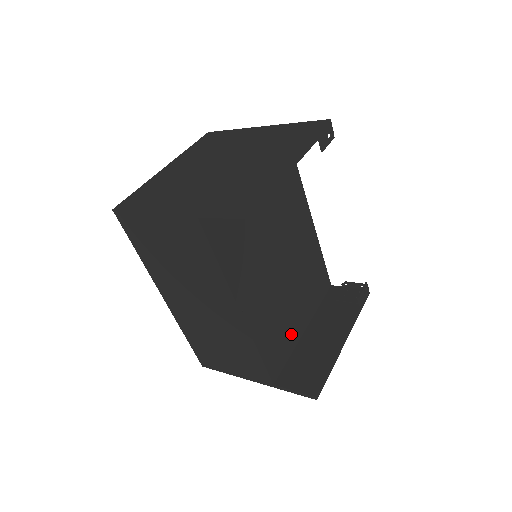
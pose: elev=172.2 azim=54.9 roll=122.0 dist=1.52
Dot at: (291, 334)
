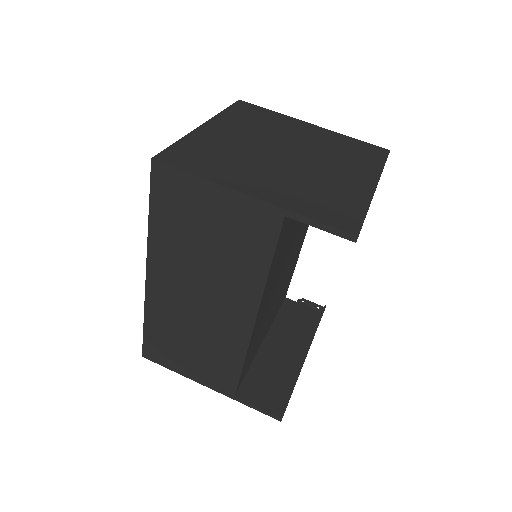
Dot at: (258, 344)
